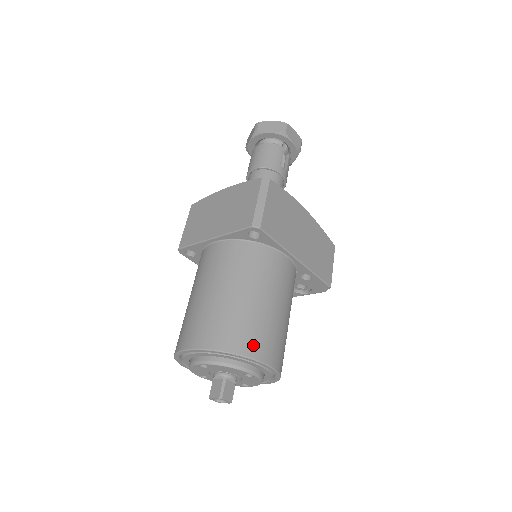
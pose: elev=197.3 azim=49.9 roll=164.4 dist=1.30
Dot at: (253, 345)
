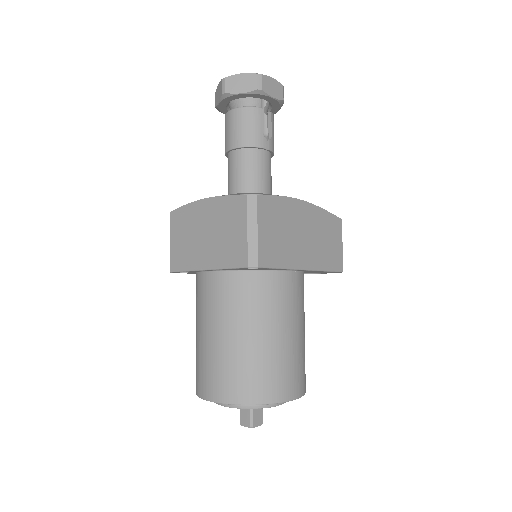
Dot at: (274, 389)
